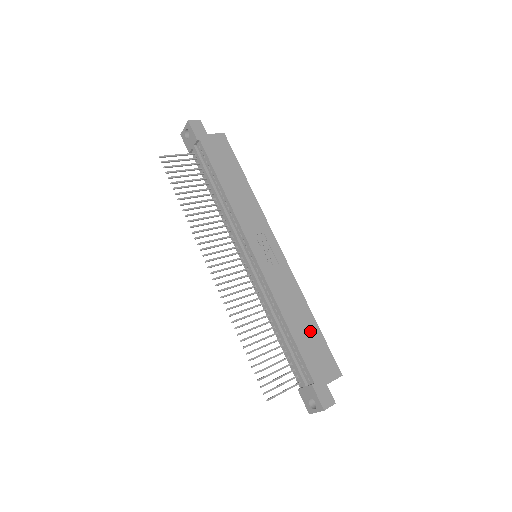
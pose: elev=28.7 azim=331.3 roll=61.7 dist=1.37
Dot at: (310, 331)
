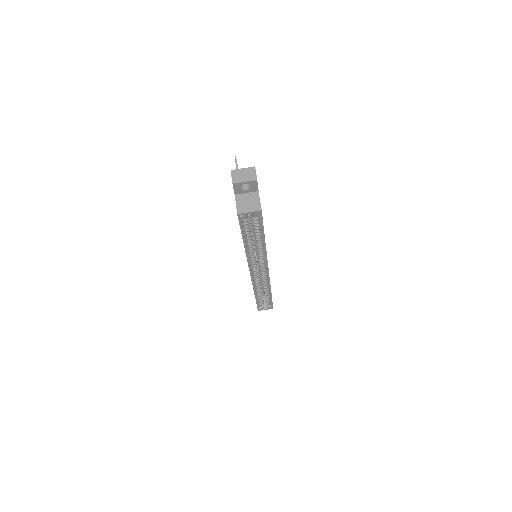
Dot at: occluded
